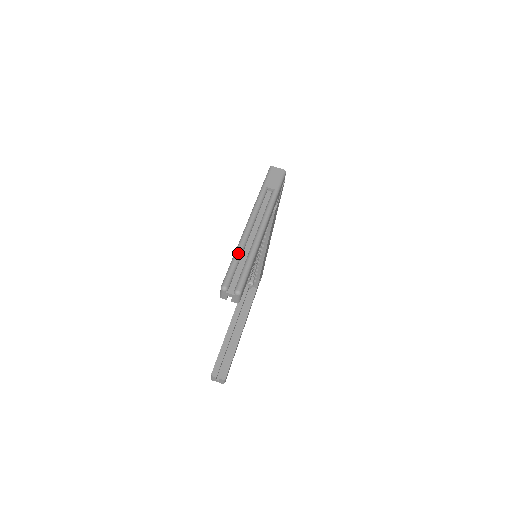
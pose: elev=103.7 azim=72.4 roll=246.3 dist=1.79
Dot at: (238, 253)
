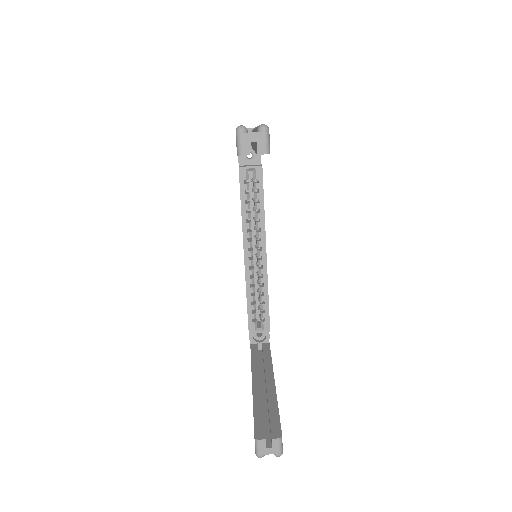
Dot at: occluded
